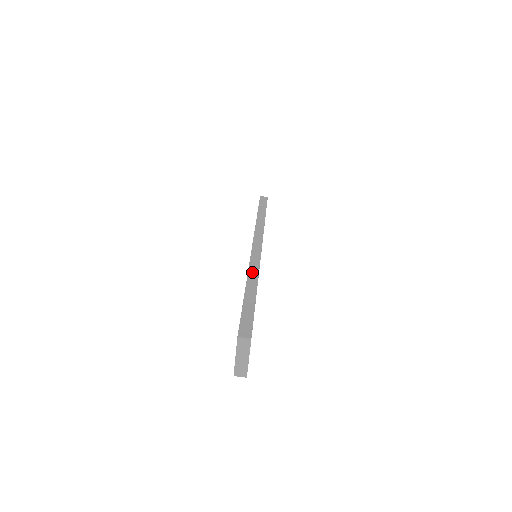
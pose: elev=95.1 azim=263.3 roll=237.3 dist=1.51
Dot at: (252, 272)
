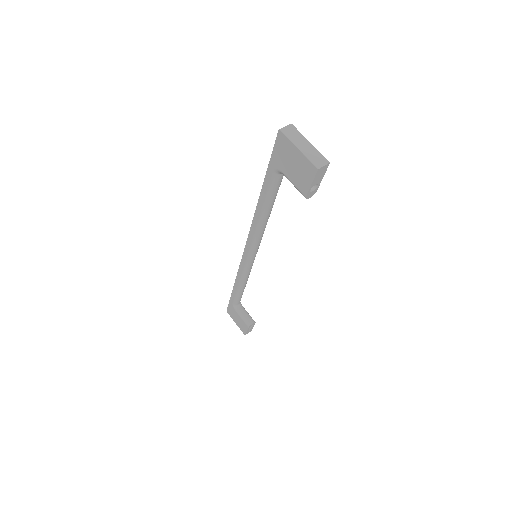
Dot at: occluded
